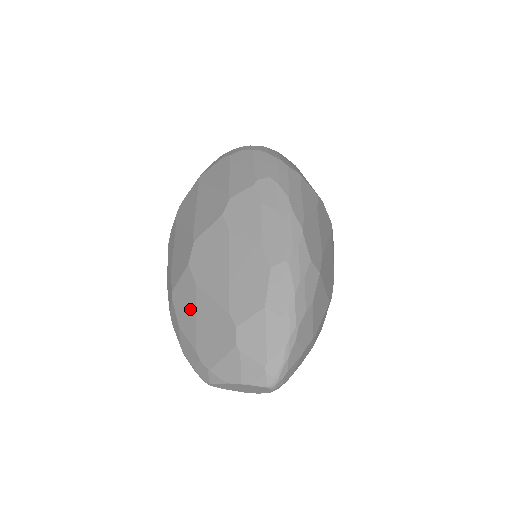
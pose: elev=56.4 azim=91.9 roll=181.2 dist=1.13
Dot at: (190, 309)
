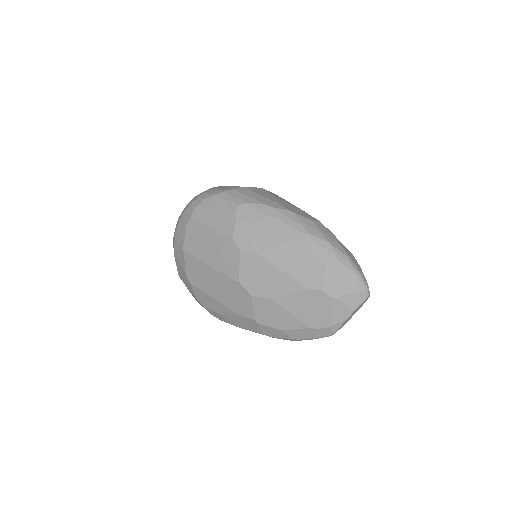
Dot at: (281, 314)
